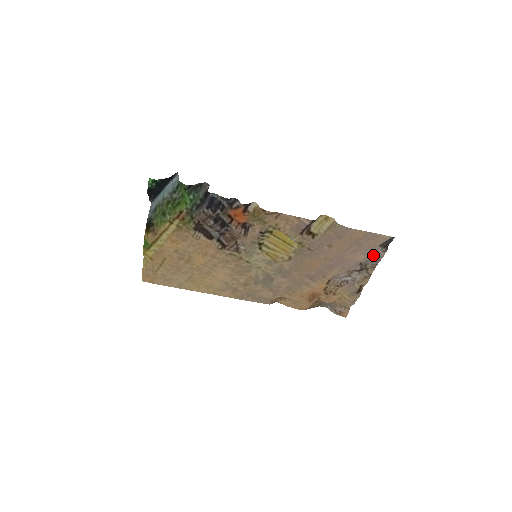
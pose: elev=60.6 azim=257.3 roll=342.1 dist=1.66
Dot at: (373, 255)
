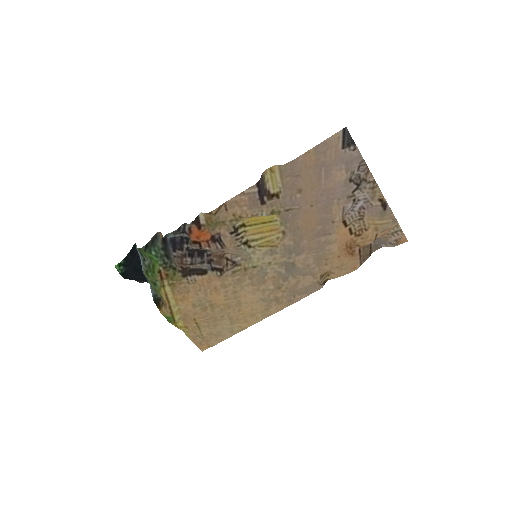
Dot at: (349, 162)
